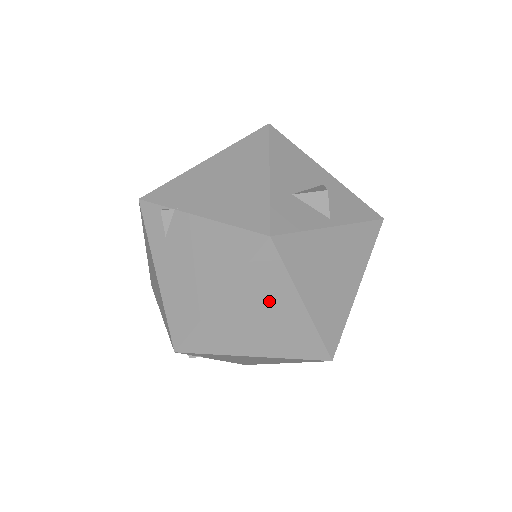
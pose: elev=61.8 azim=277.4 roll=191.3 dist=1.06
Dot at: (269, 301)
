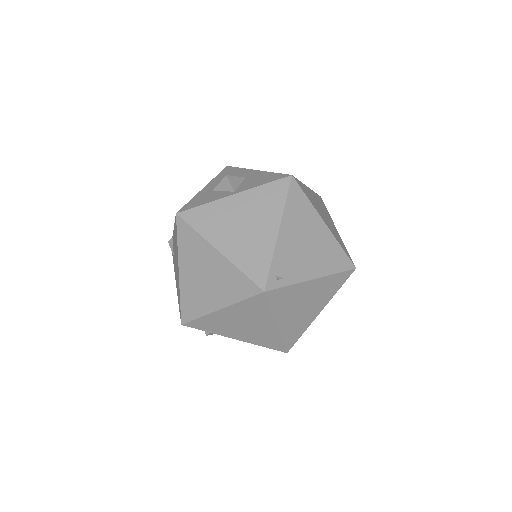
Dot at: (201, 259)
